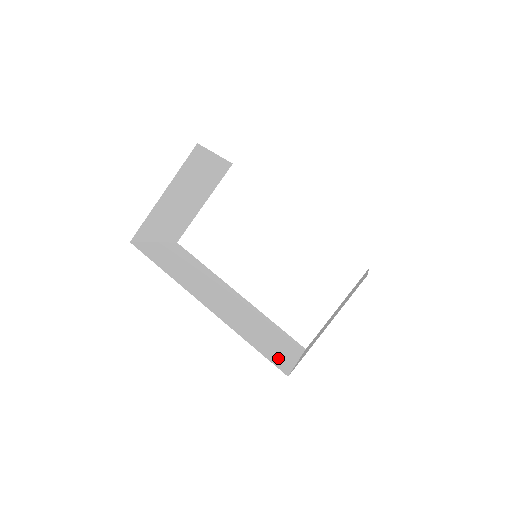
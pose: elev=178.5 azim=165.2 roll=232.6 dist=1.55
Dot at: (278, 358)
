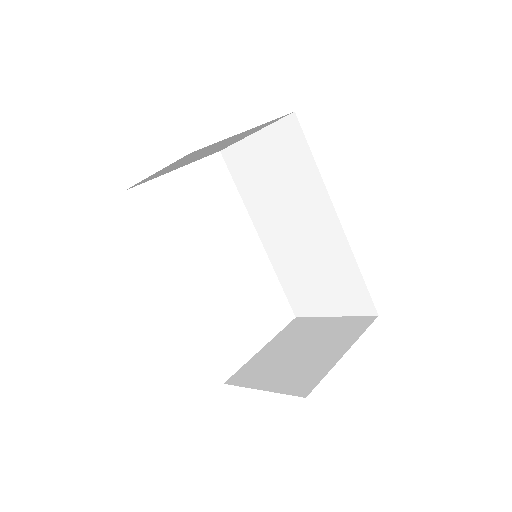
Dot at: occluded
